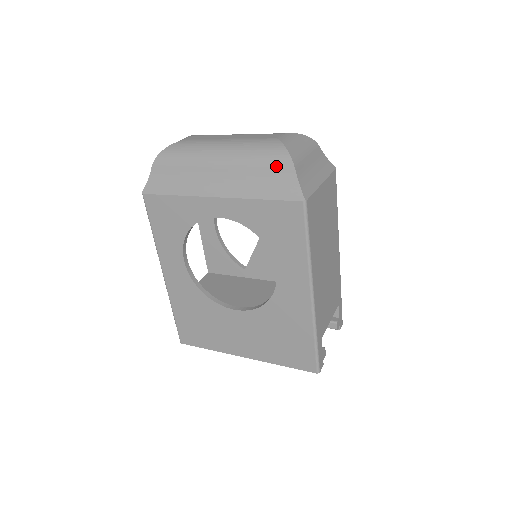
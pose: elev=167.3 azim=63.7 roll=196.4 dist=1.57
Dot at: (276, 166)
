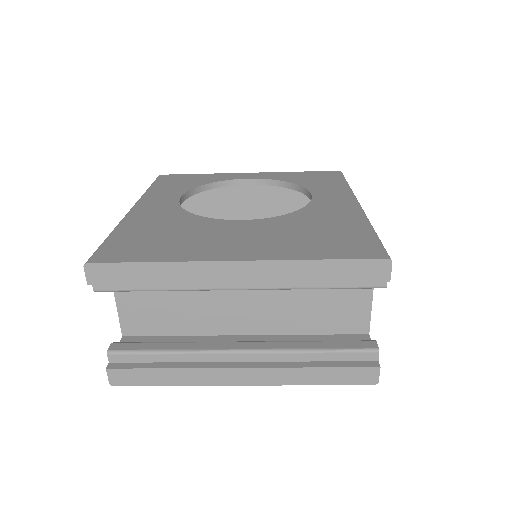
Dot at: occluded
